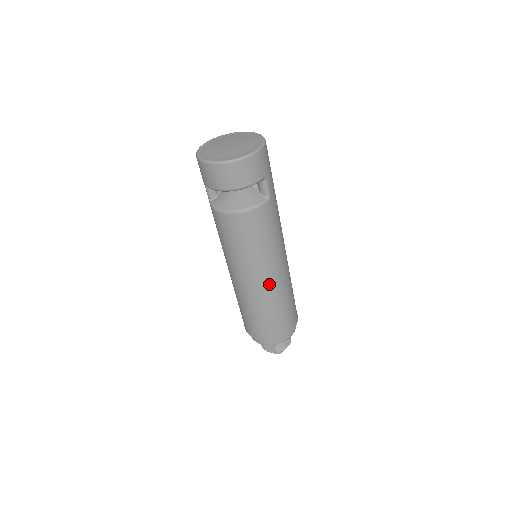
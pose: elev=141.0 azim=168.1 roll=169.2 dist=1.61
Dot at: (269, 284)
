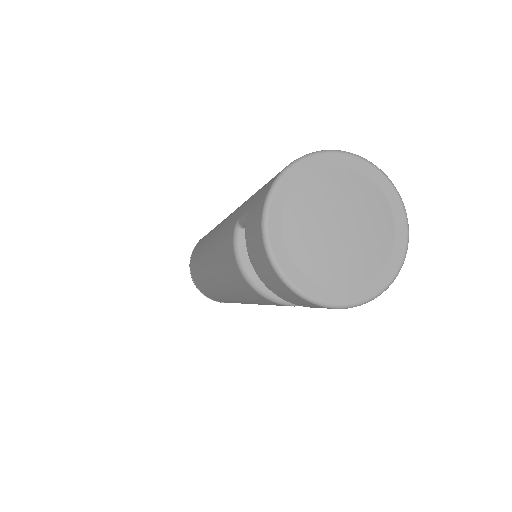
Dot at: occluded
